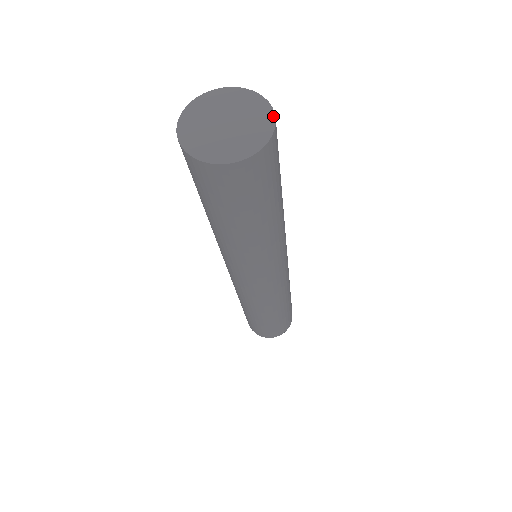
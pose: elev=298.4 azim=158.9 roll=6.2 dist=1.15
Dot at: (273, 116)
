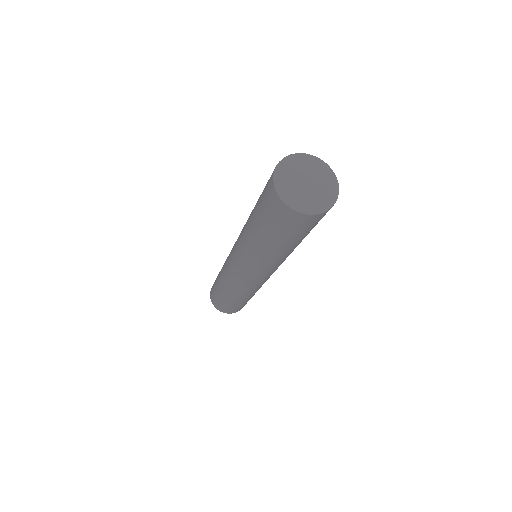
Dot at: (337, 194)
